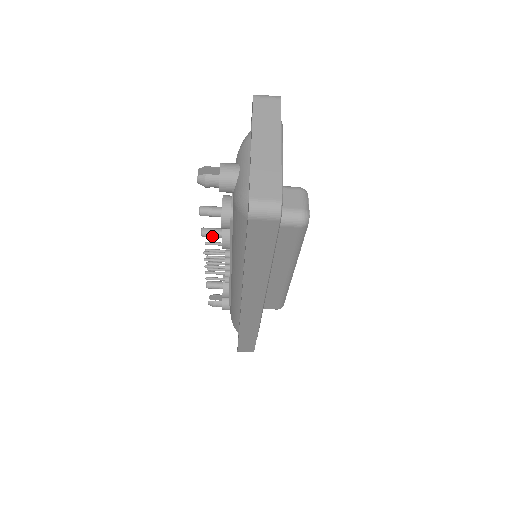
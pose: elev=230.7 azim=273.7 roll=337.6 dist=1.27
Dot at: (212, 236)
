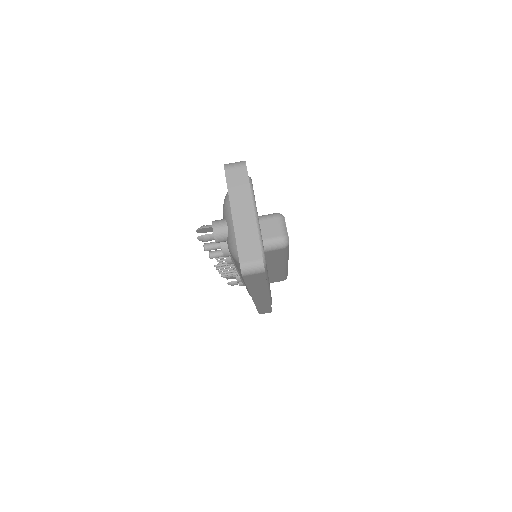
Dot at: (218, 257)
